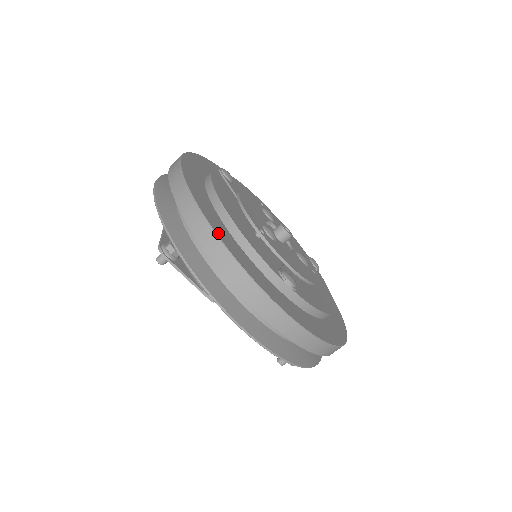
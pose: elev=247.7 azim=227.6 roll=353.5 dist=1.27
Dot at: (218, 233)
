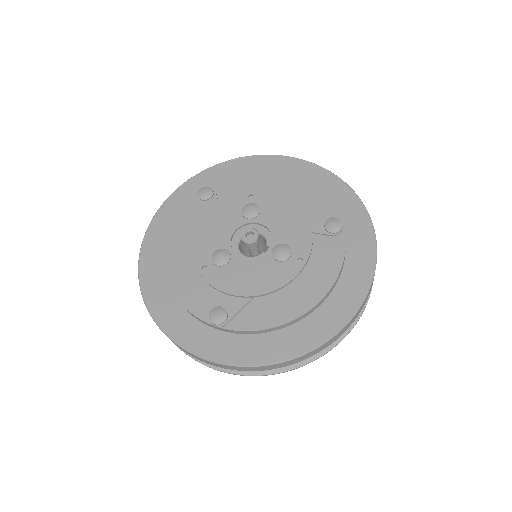
Dot at: (150, 305)
